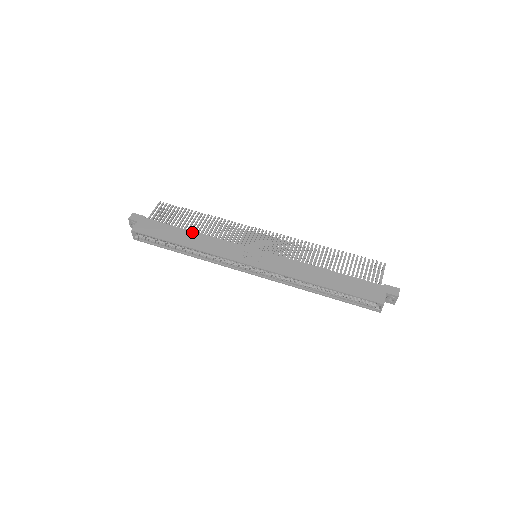
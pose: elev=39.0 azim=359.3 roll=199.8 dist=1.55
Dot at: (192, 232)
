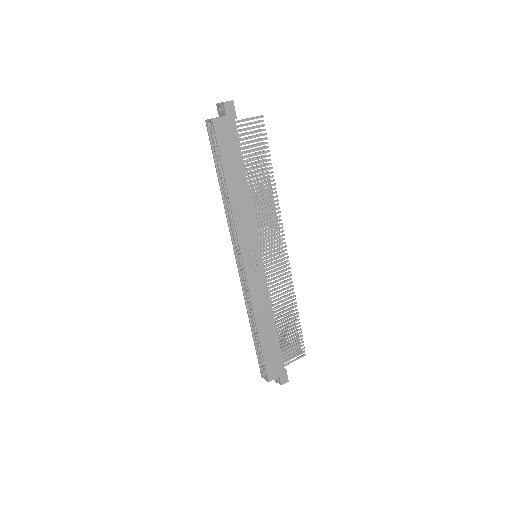
Dot at: (246, 184)
